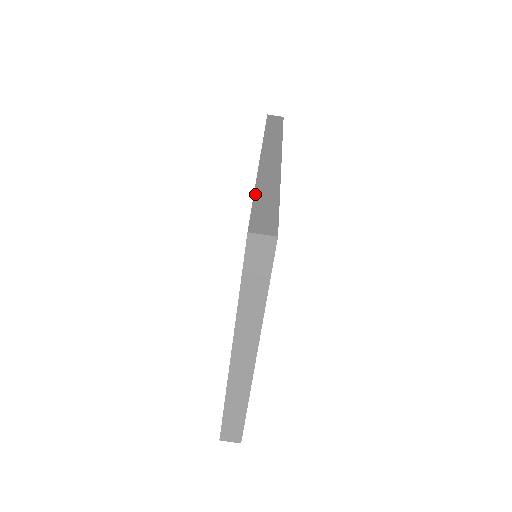
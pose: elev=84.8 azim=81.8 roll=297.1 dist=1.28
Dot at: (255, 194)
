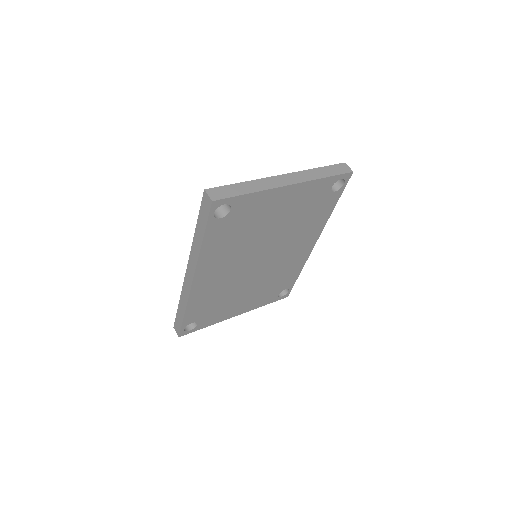
Dot at: occluded
